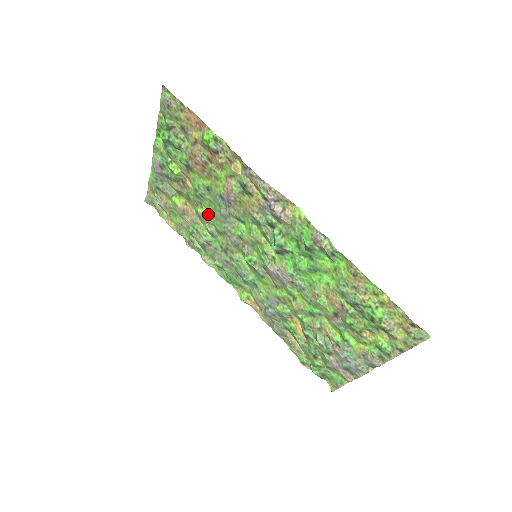
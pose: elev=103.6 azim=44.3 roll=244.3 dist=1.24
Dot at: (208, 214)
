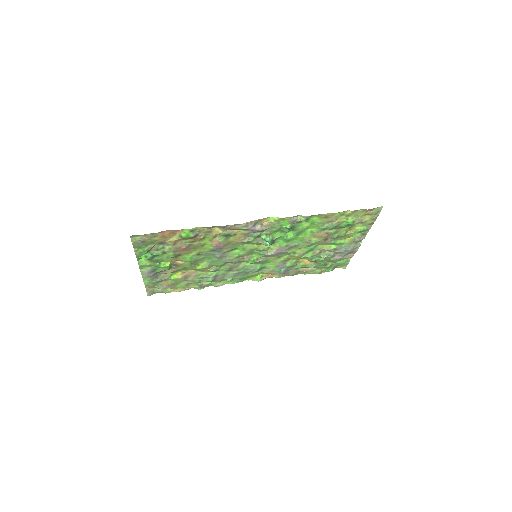
Dot at: (206, 265)
